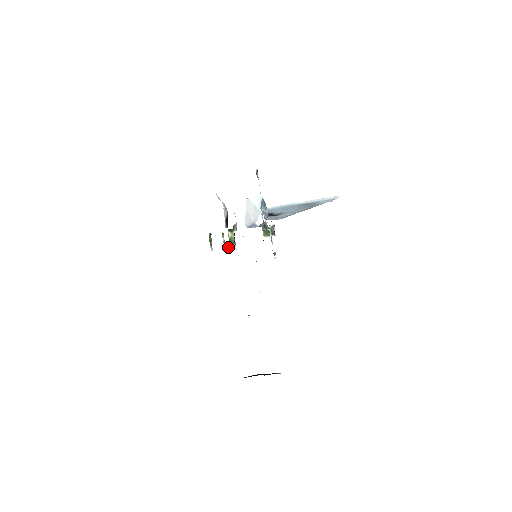
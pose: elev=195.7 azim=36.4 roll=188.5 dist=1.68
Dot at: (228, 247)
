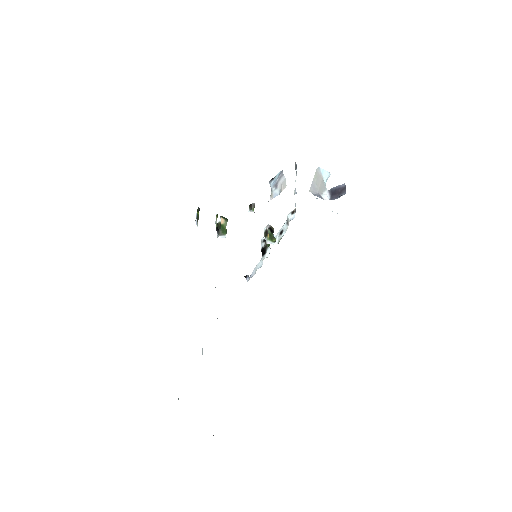
Dot at: (218, 233)
